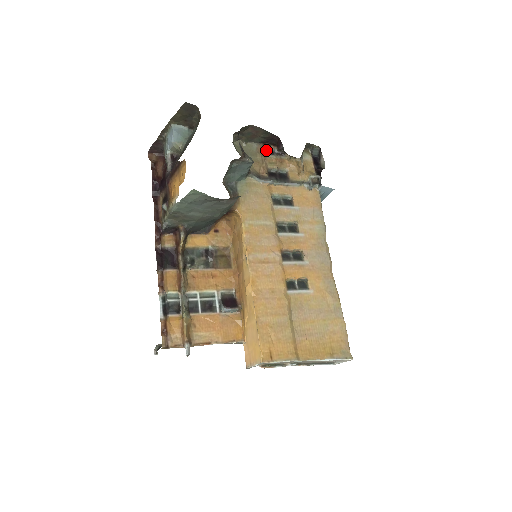
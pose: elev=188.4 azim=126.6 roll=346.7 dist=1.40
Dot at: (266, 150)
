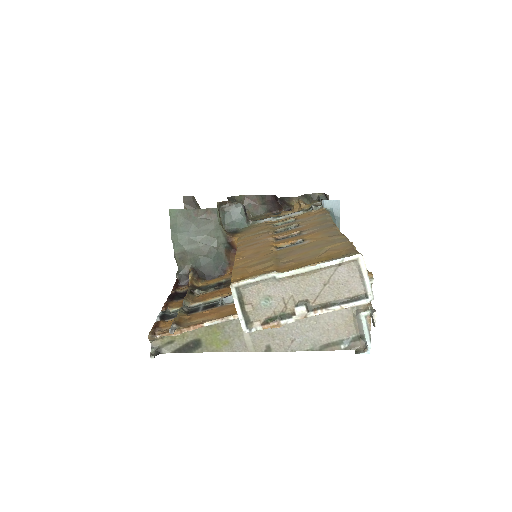
Dot at: (274, 214)
